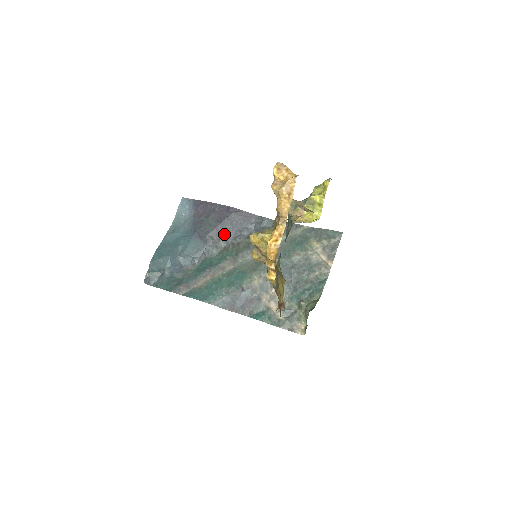
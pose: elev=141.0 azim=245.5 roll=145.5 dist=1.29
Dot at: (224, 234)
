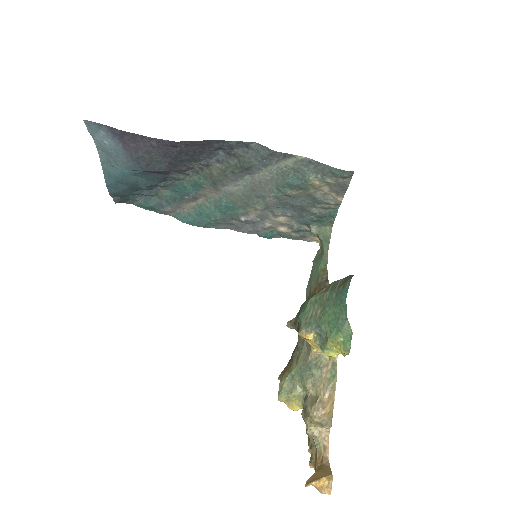
Dot at: (183, 164)
